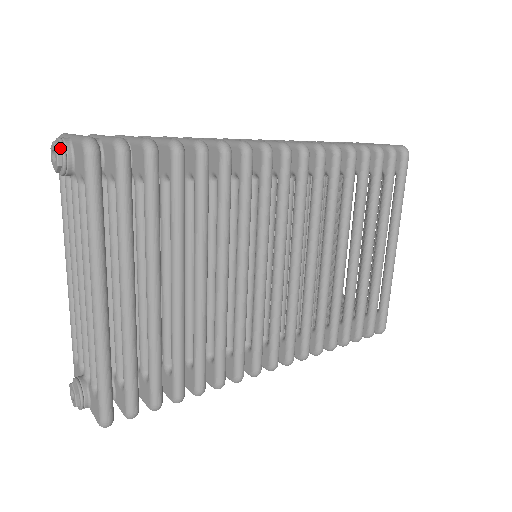
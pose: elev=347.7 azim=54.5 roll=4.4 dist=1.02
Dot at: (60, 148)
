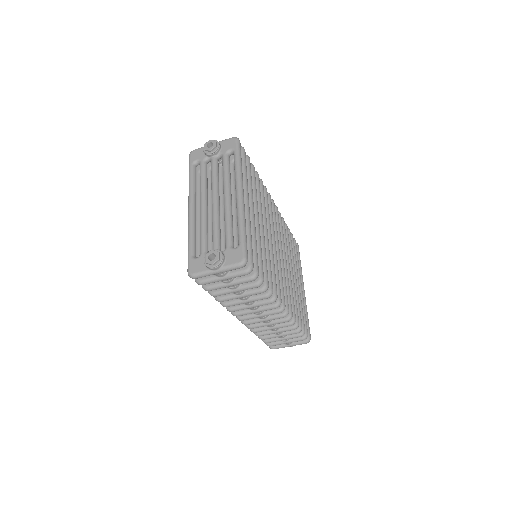
Dot at: (216, 141)
